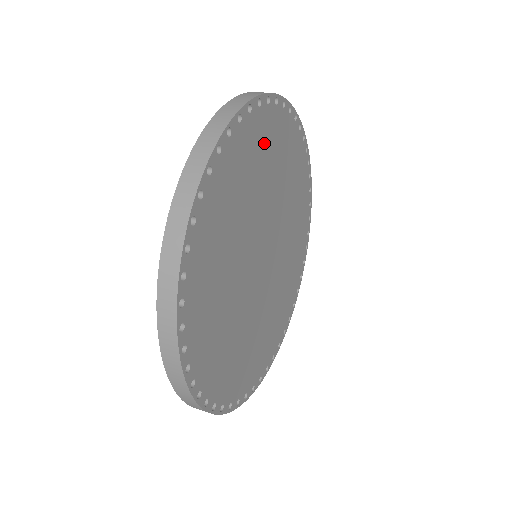
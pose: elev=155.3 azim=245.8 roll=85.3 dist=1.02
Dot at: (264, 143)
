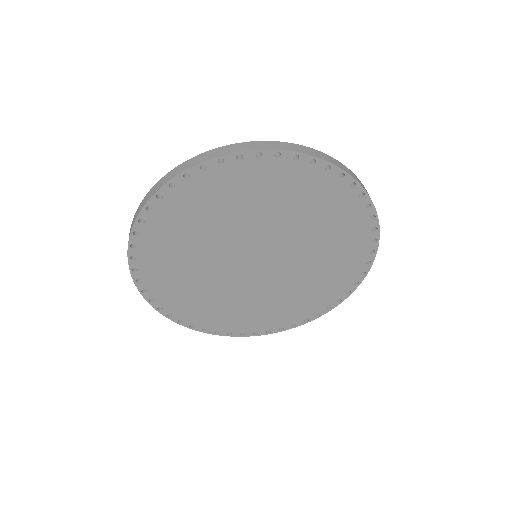
Dot at: (182, 217)
